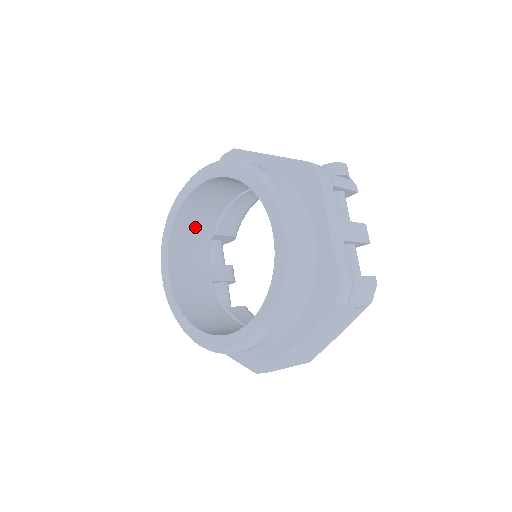
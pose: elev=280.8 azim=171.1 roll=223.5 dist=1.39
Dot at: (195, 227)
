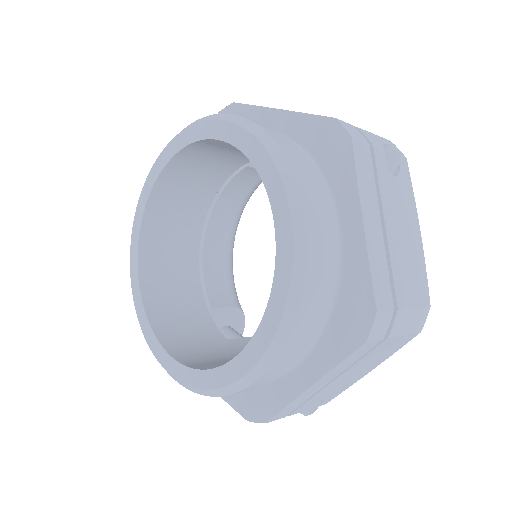
Dot at: (177, 303)
